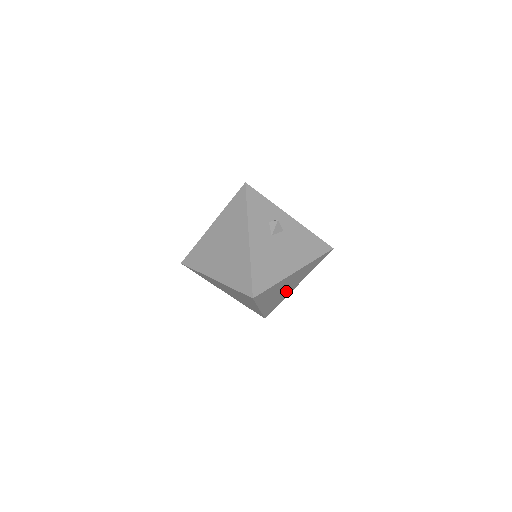
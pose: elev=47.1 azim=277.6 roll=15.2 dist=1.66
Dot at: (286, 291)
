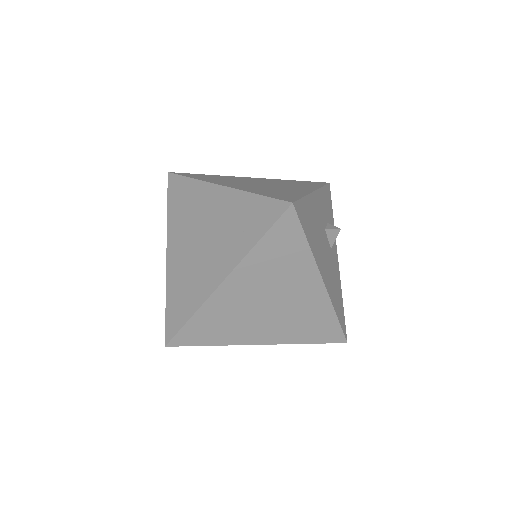
Dot at: (255, 321)
